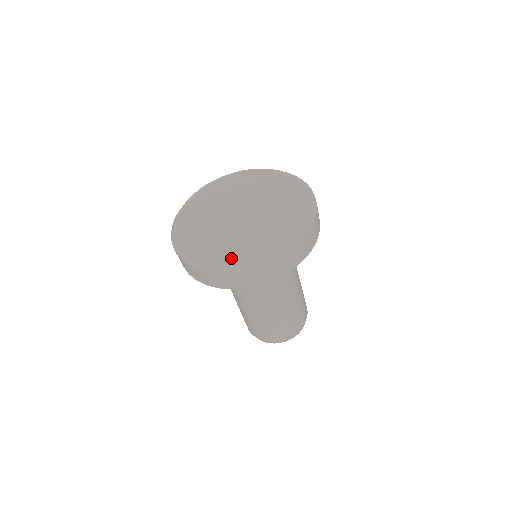
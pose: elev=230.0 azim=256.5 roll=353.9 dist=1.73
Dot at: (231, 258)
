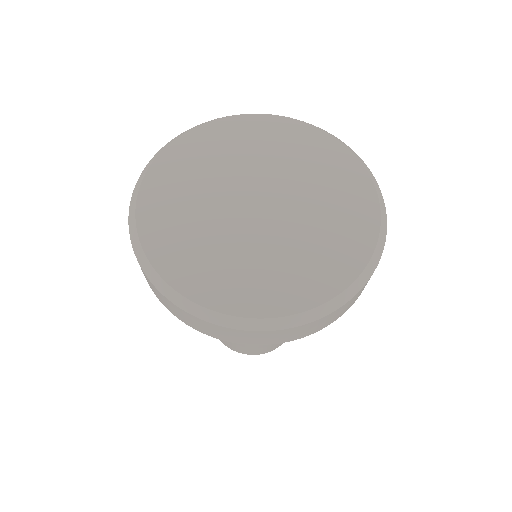
Dot at: (242, 303)
